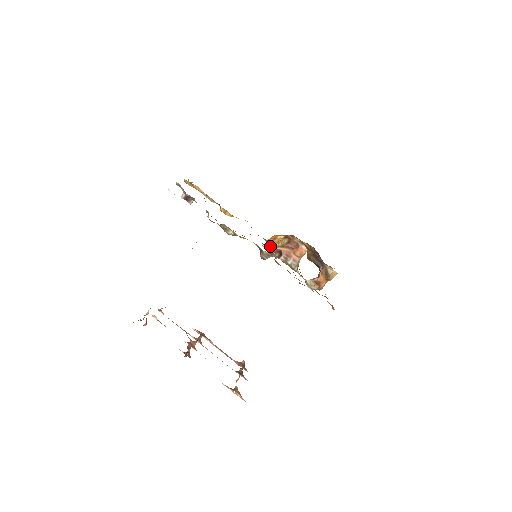
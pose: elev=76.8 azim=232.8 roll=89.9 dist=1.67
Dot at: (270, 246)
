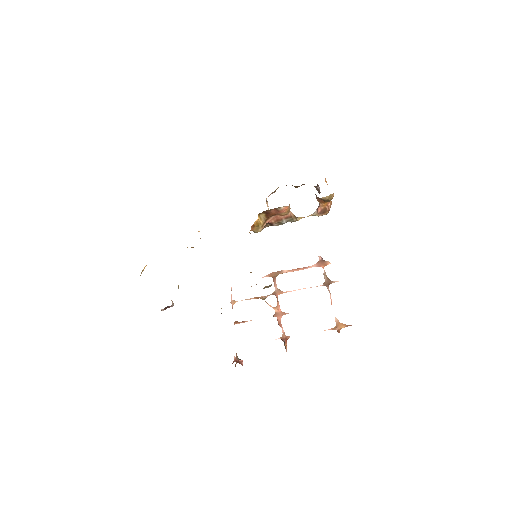
Dot at: (256, 232)
